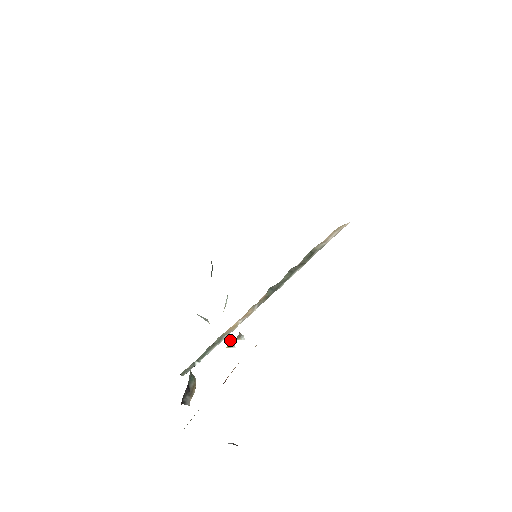
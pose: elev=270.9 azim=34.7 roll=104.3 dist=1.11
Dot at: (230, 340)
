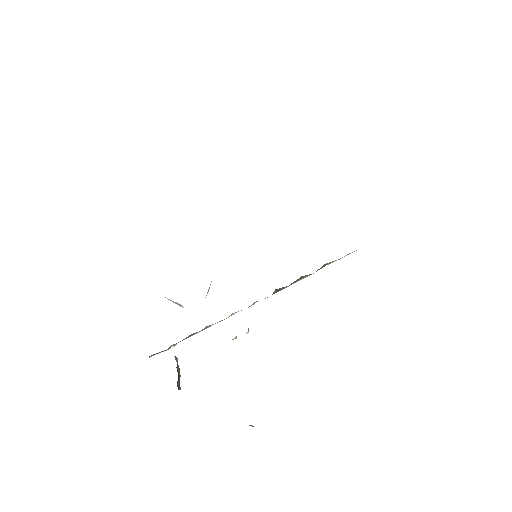
Dot at: occluded
